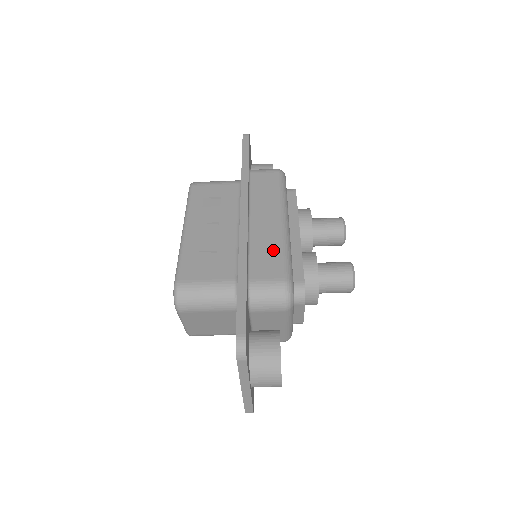
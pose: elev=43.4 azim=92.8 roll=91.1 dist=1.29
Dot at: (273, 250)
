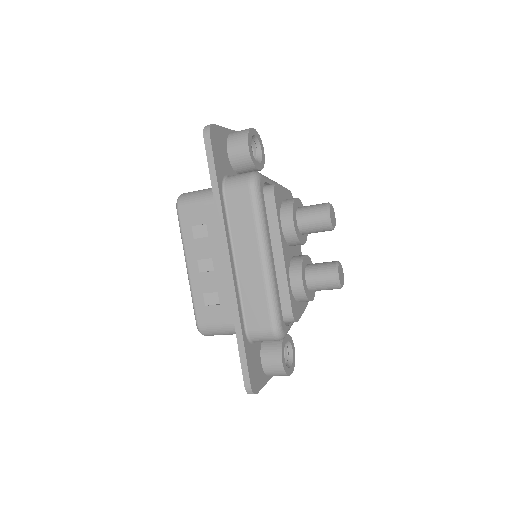
Dot at: (259, 298)
